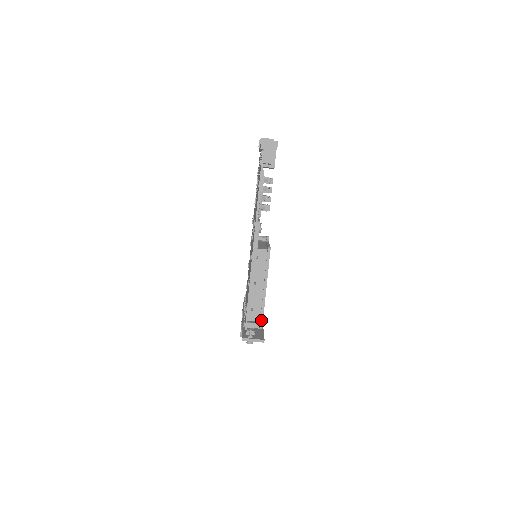
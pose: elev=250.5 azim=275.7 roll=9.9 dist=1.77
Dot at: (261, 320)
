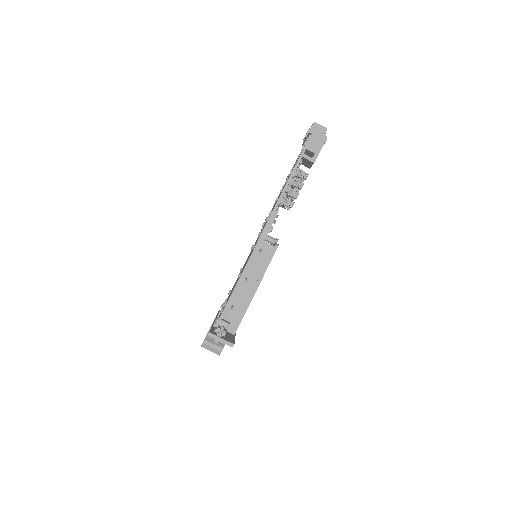
Dot at: (237, 324)
